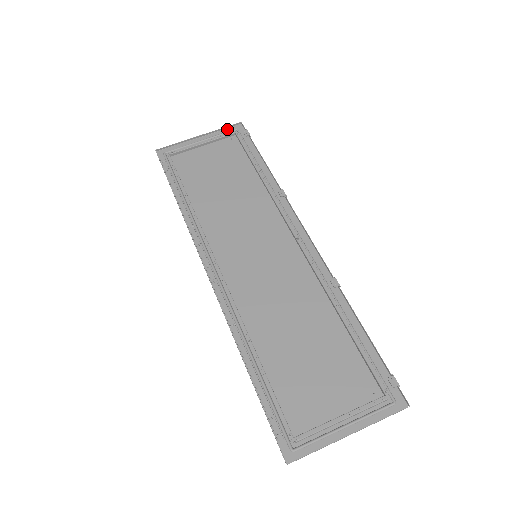
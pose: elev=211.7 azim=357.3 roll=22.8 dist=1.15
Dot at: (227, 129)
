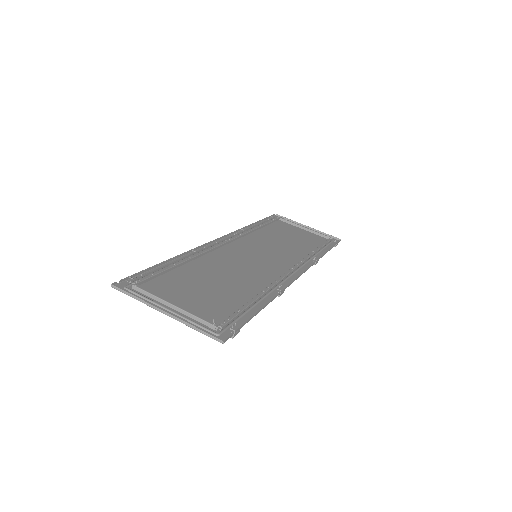
Dot at: occluded
